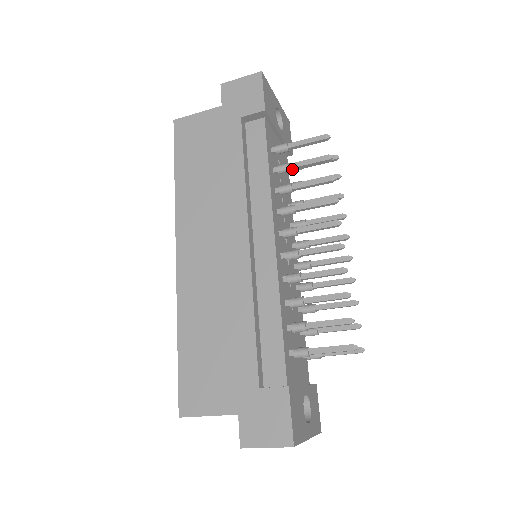
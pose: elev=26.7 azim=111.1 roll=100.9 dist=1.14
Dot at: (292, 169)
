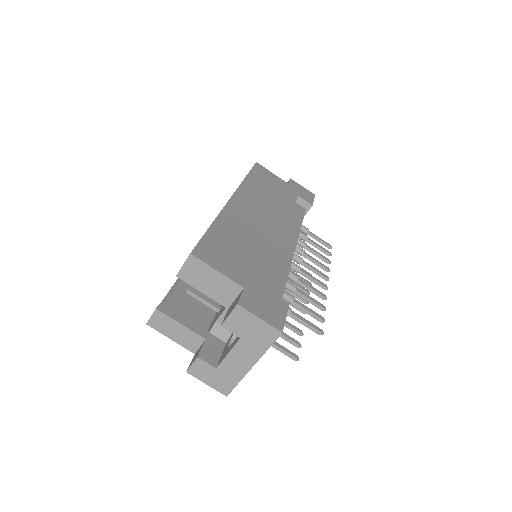
Dot at: (307, 240)
